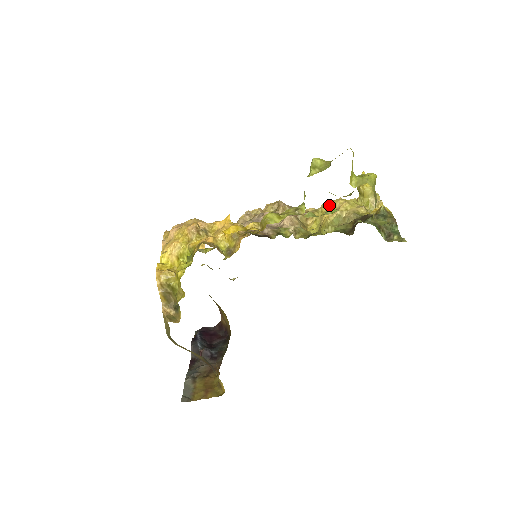
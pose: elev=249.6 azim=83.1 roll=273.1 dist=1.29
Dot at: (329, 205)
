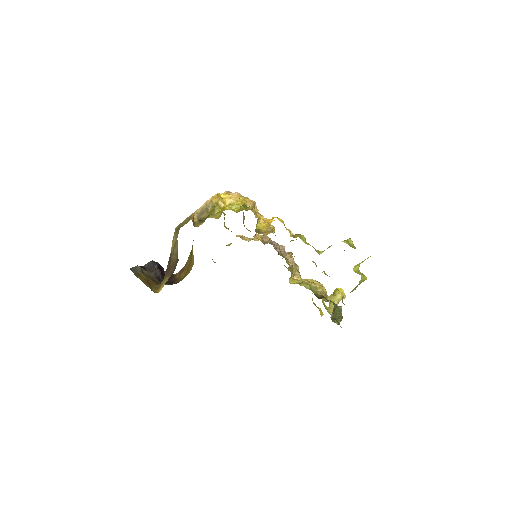
Dot at: (315, 280)
